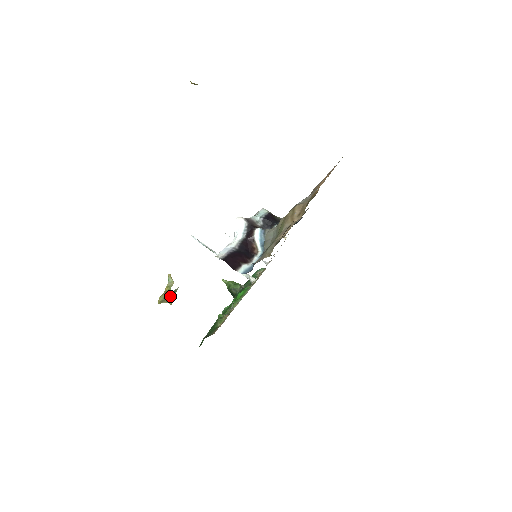
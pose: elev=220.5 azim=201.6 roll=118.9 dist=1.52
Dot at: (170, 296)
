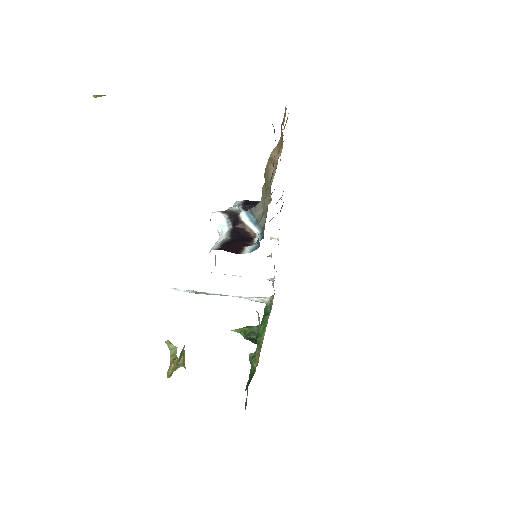
Dot at: (179, 361)
